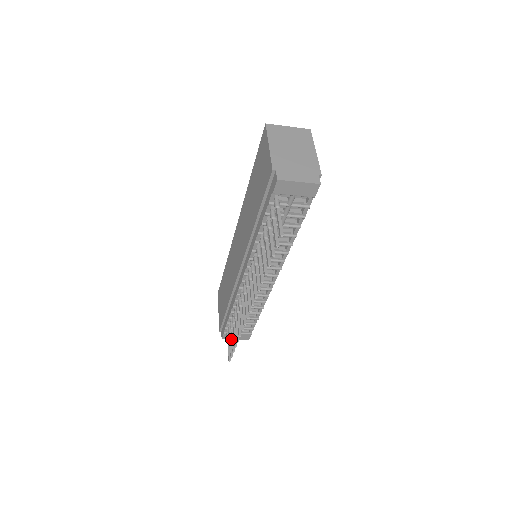
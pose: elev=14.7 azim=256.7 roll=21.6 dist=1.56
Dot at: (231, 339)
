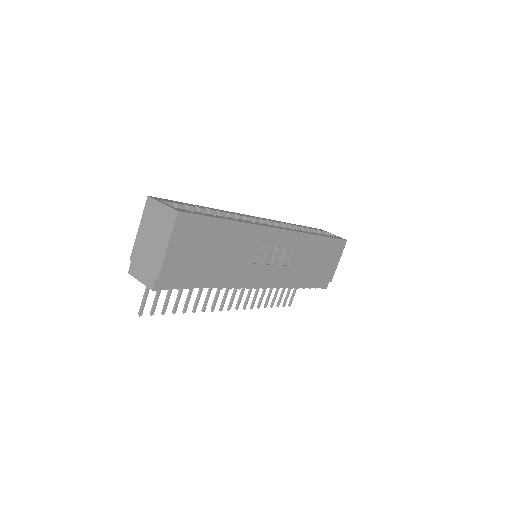
Dot at: (281, 294)
